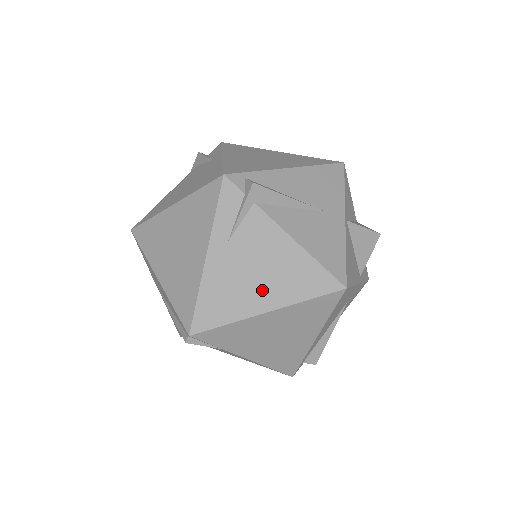
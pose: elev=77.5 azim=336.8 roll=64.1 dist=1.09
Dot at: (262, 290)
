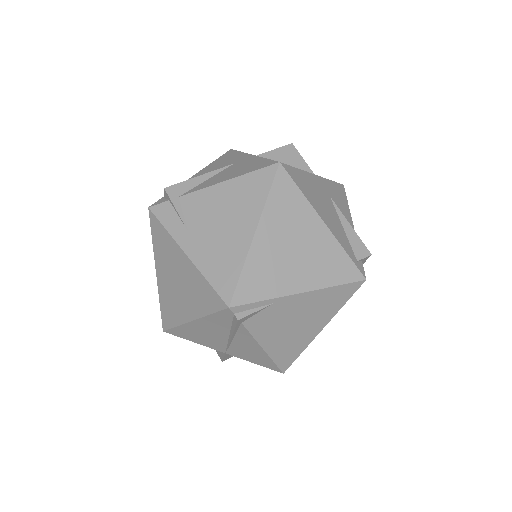
Dot at: (237, 227)
